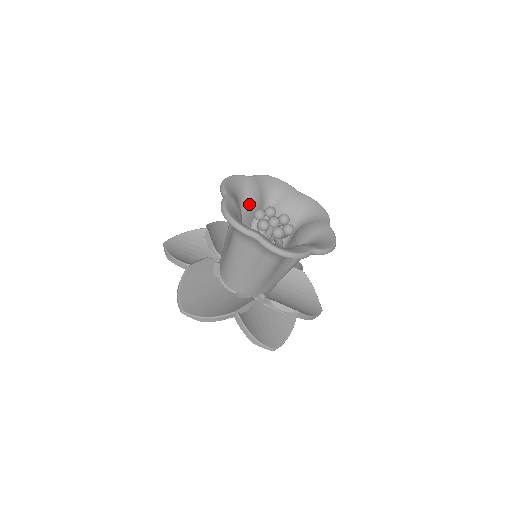
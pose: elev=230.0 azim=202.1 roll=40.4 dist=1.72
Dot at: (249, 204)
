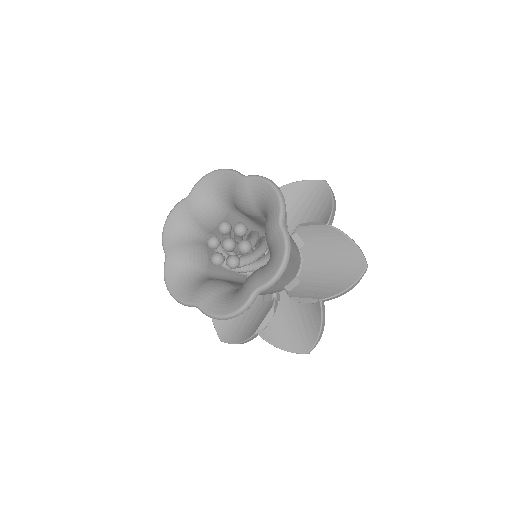
Dot at: (206, 224)
